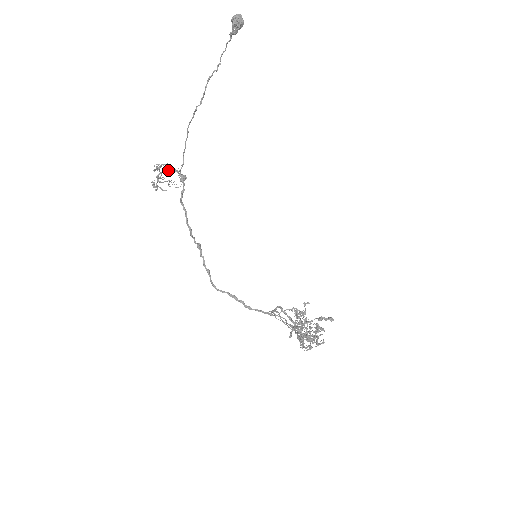
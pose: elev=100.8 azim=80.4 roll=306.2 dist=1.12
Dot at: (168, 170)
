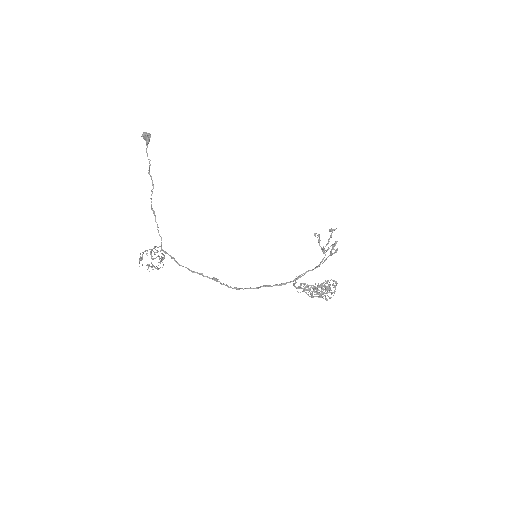
Dot at: (155, 247)
